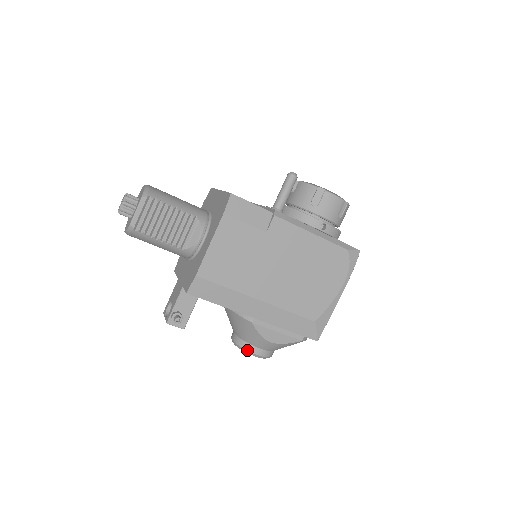
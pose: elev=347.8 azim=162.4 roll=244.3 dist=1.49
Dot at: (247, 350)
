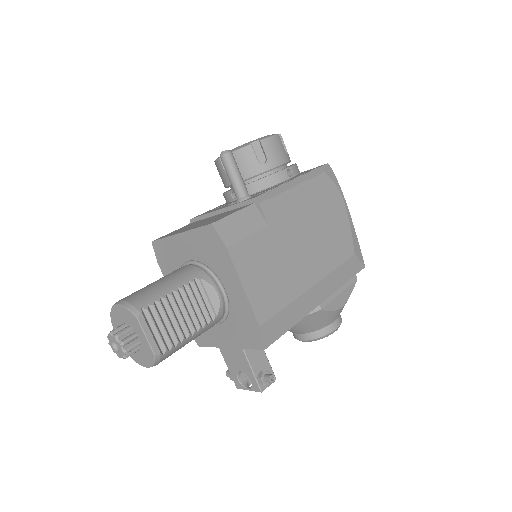
Dot at: (327, 334)
